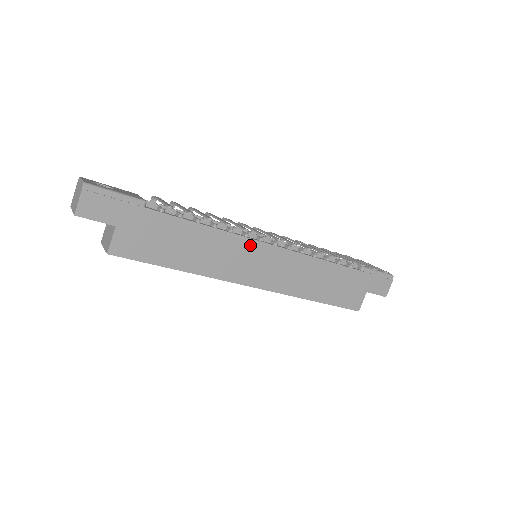
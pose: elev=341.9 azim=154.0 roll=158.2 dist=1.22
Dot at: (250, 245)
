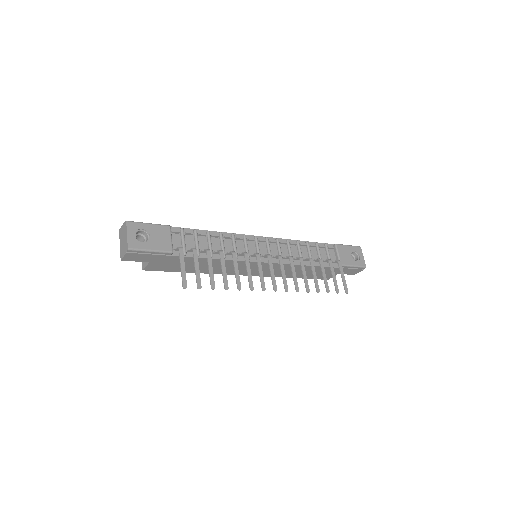
Dot at: occluded
